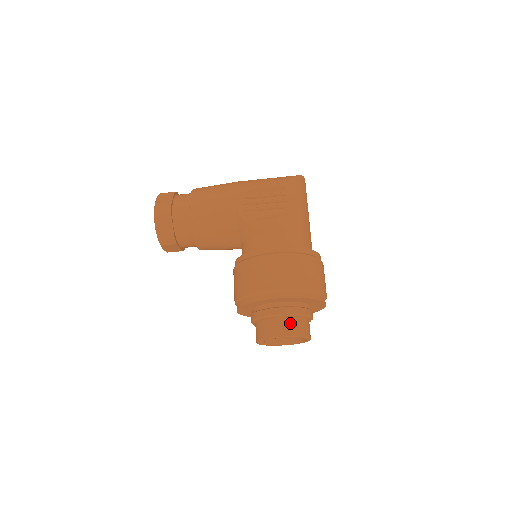
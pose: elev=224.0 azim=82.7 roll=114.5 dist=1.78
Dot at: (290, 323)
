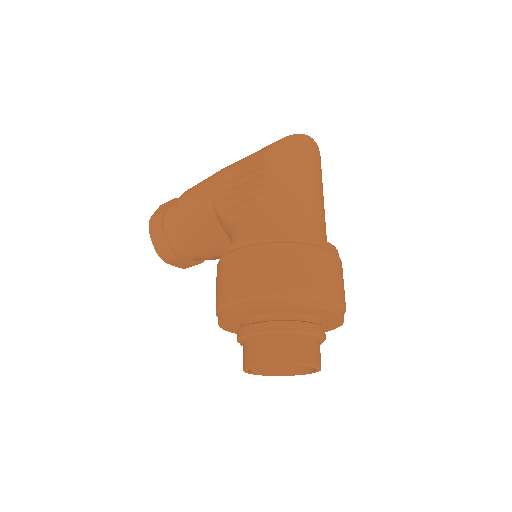
Dot at: (268, 345)
